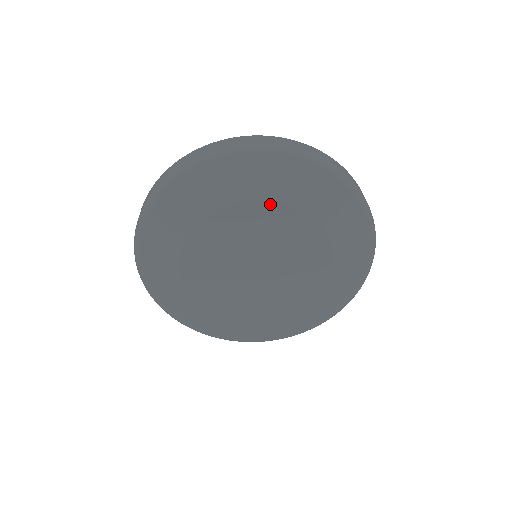
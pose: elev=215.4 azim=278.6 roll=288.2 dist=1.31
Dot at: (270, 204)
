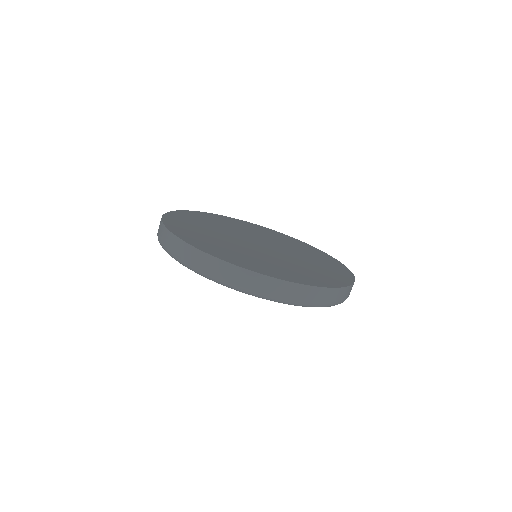
Dot at: occluded
